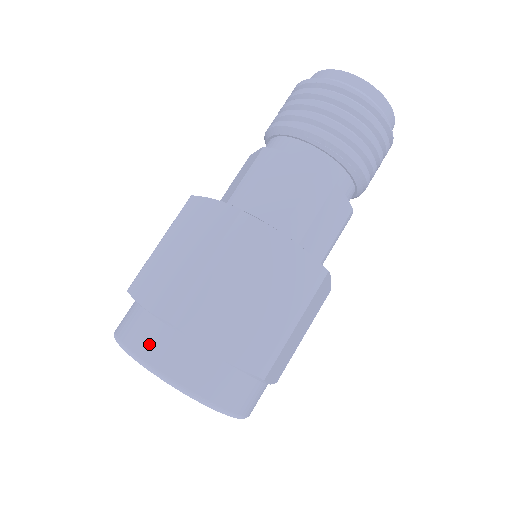
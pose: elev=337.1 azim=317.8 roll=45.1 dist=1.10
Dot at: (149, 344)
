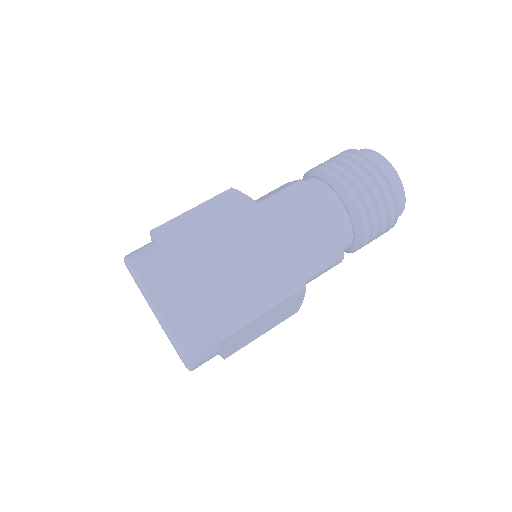
Dot at: occluded
